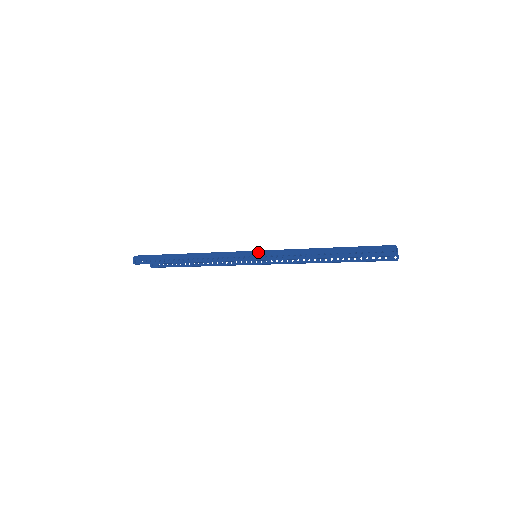
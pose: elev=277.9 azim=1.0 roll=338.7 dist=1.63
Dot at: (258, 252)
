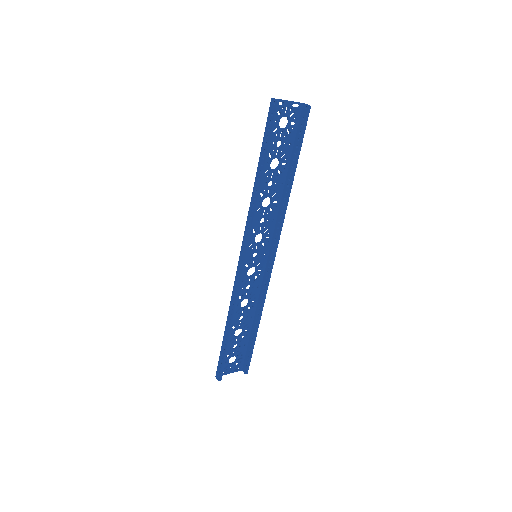
Dot at: (241, 248)
